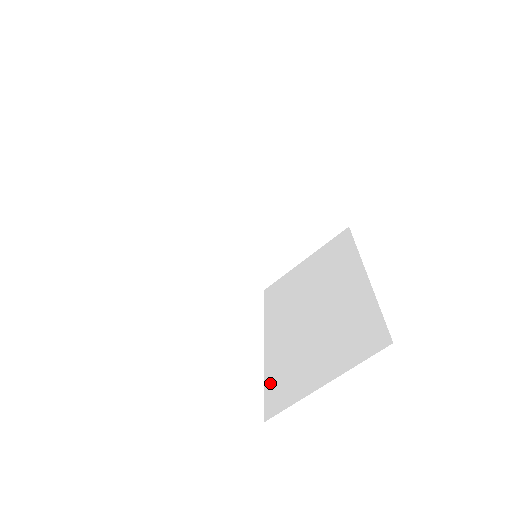
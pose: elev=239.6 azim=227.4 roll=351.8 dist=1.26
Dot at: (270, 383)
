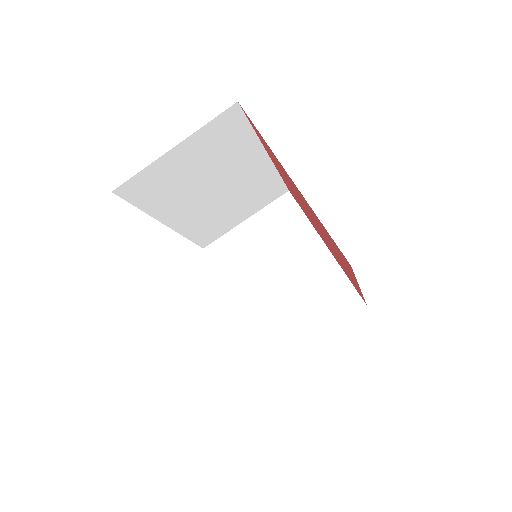
Dot at: occluded
